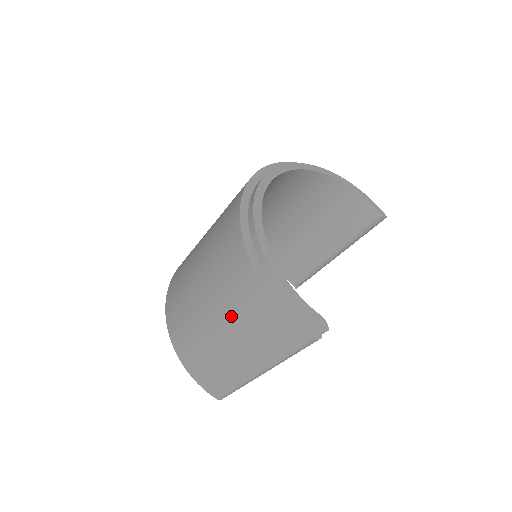
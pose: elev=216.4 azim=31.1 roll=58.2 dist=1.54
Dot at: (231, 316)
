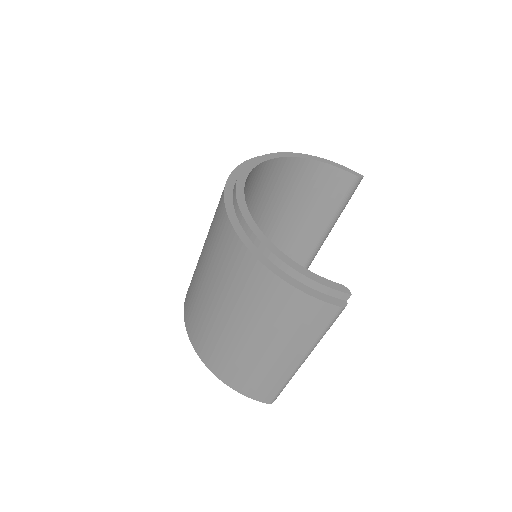
Dot at: (255, 317)
